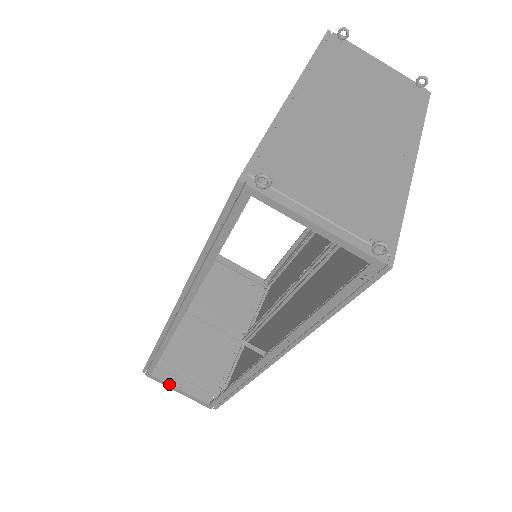
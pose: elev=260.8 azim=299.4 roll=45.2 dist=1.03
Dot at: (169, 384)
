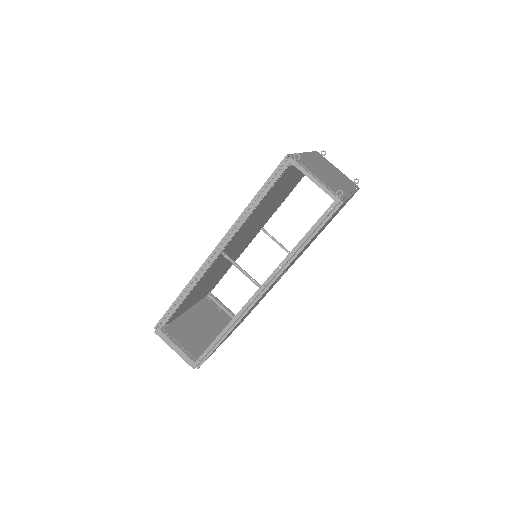
Dot at: (171, 340)
